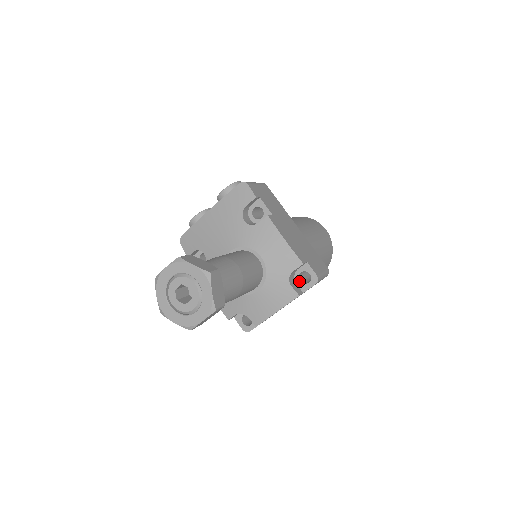
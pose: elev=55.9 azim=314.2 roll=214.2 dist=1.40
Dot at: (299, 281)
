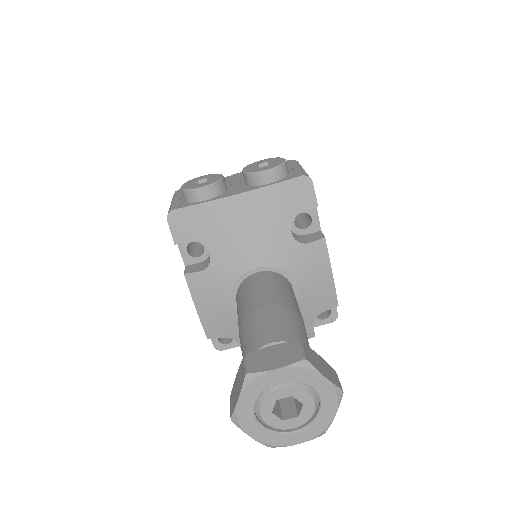
Dot at: occluded
